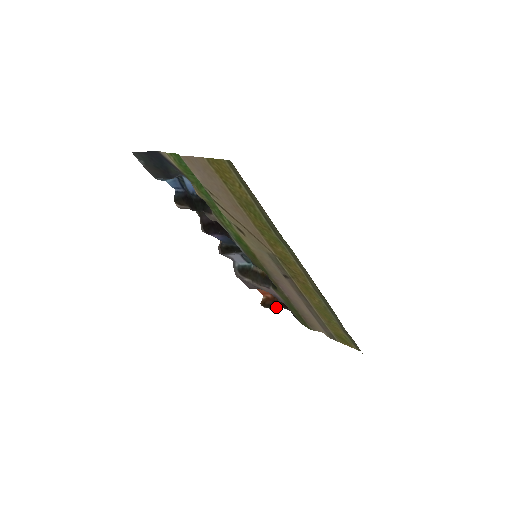
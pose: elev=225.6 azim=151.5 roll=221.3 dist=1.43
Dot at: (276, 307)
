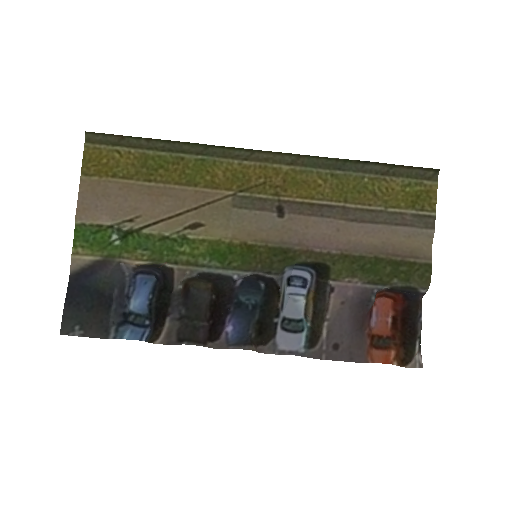
Dot at: (411, 342)
